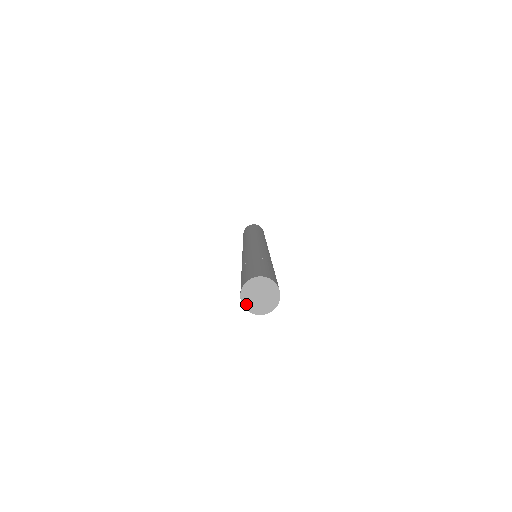
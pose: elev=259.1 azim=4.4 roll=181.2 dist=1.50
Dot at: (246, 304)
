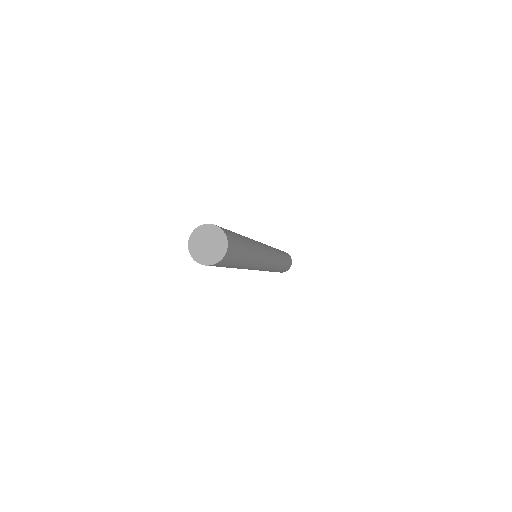
Dot at: (193, 237)
